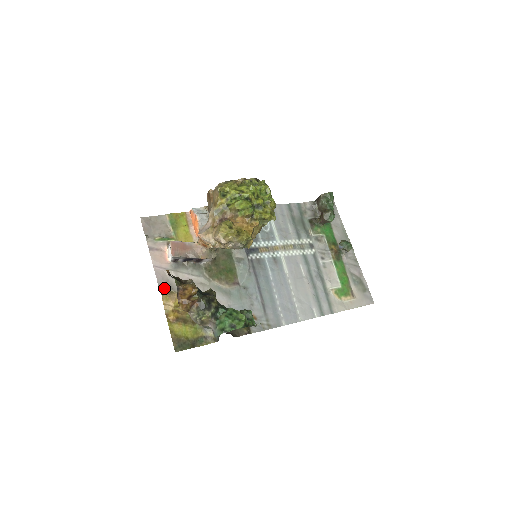
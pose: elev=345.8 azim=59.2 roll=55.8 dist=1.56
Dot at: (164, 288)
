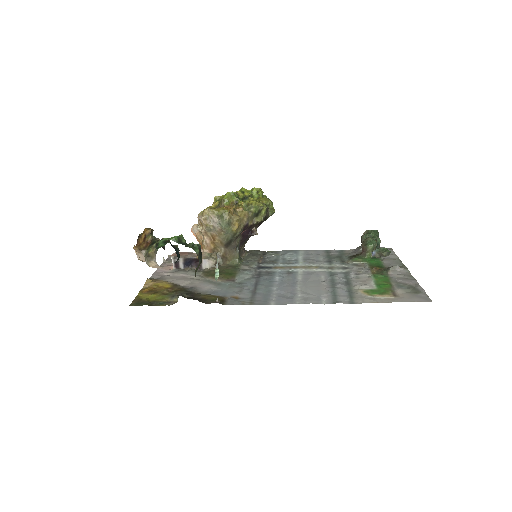
Dot at: (155, 279)
